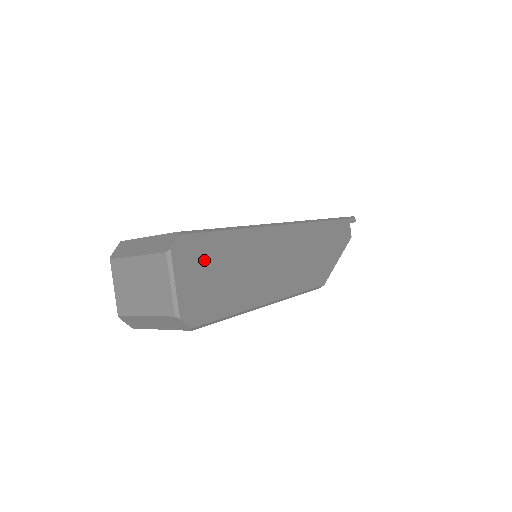
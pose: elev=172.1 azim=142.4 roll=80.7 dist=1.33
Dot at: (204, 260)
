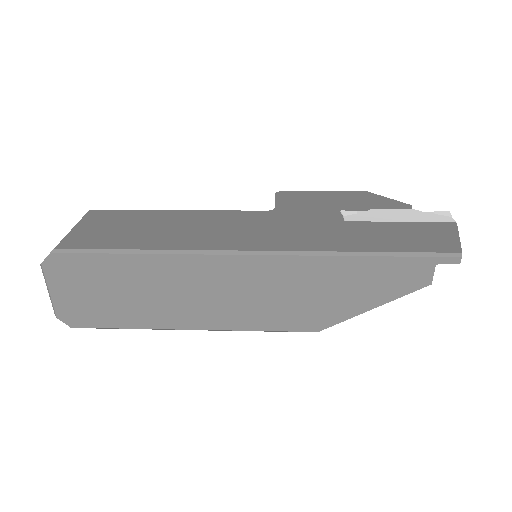
Dot at: (87, 278)
